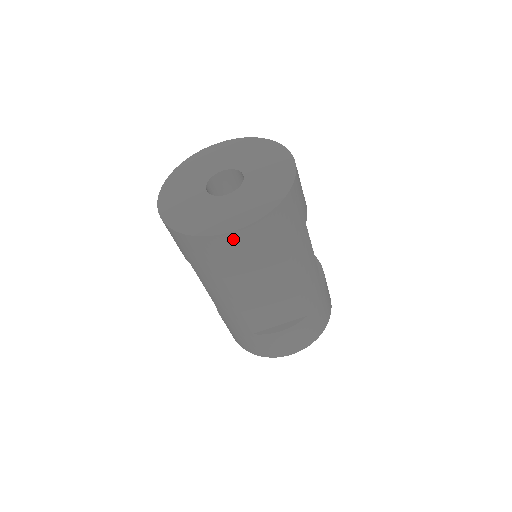
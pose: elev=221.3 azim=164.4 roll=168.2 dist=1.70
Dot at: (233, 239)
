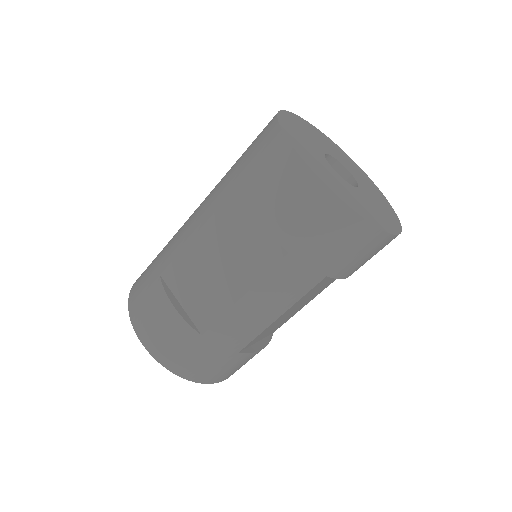
Dot at: (387, 242)
